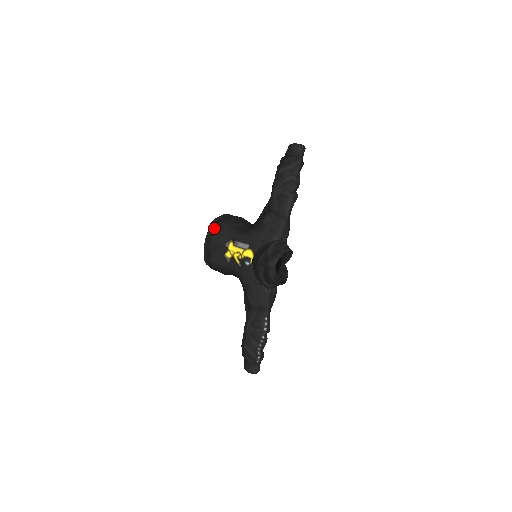
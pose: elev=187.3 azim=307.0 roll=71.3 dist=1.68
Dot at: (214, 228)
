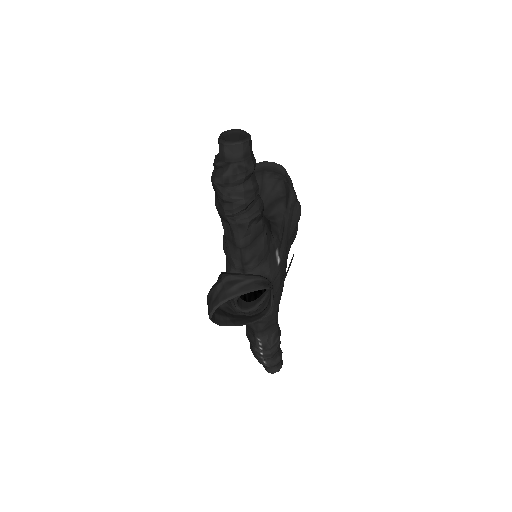
Dot at: occluded
